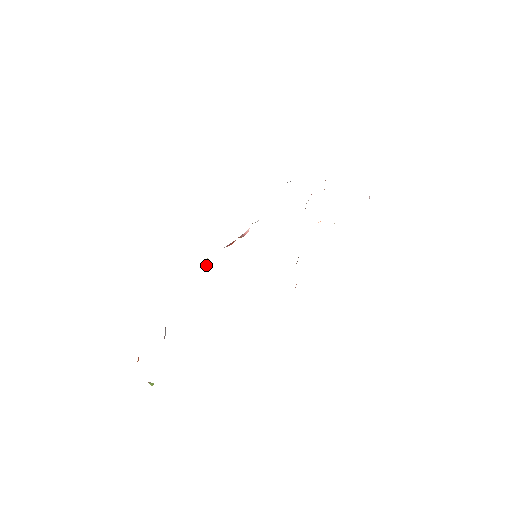
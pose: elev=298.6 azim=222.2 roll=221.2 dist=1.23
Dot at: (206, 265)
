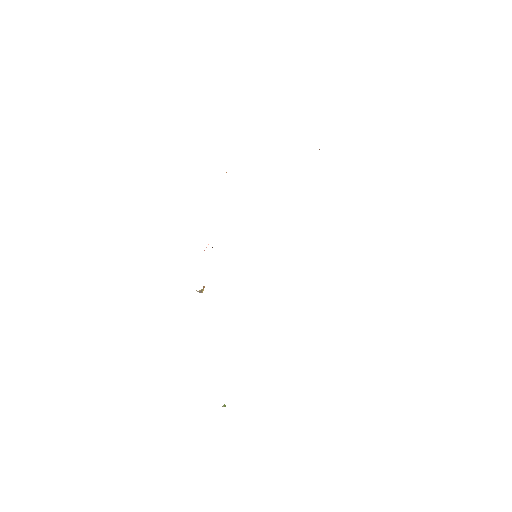
Dot at: (203, 289)
